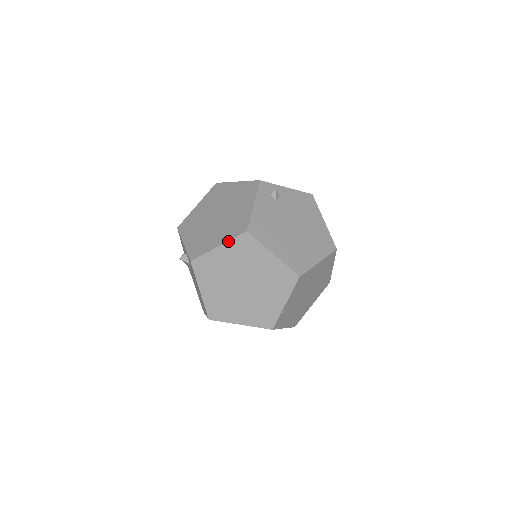
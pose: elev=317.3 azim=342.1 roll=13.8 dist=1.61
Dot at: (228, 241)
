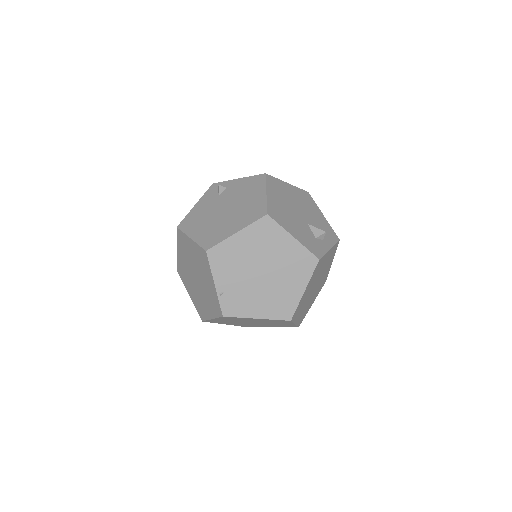
Dot at: (177, 242)
